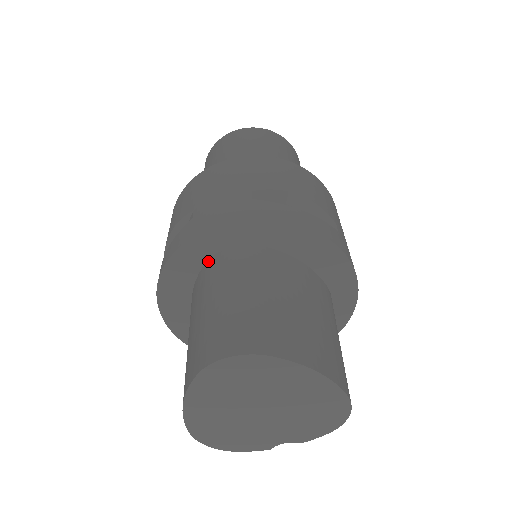
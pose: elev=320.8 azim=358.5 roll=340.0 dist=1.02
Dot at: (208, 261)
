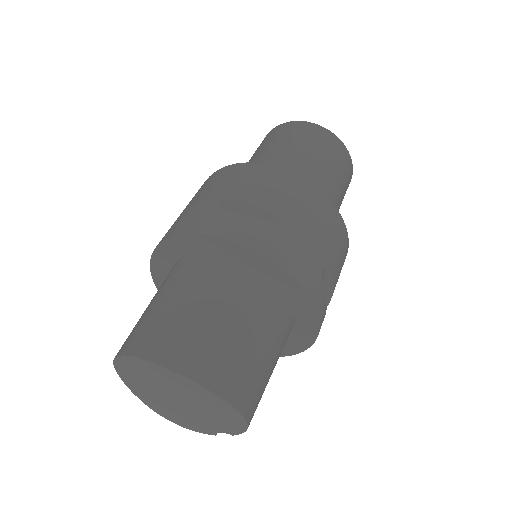
Dot at: occluded
